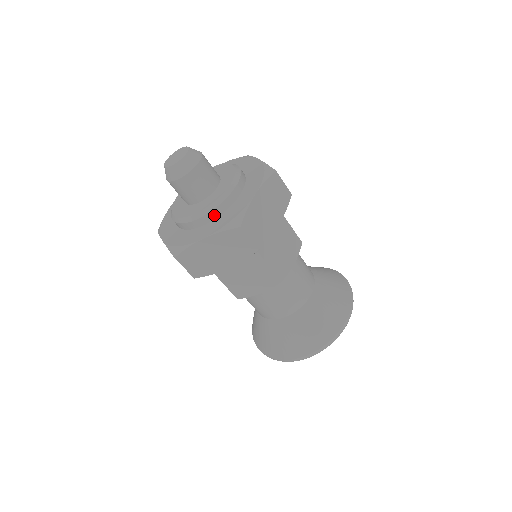
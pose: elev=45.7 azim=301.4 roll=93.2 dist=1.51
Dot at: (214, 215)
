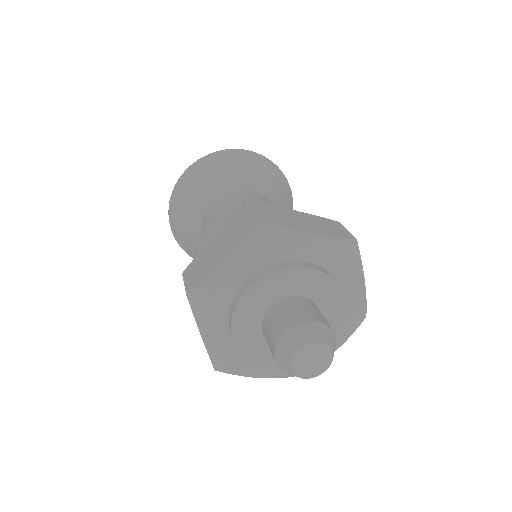
Dot at: occluded
